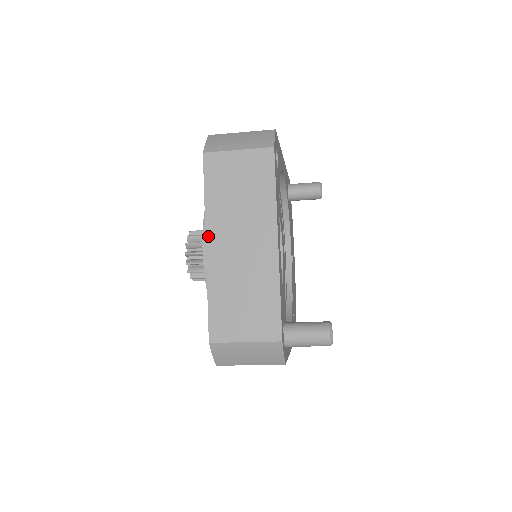
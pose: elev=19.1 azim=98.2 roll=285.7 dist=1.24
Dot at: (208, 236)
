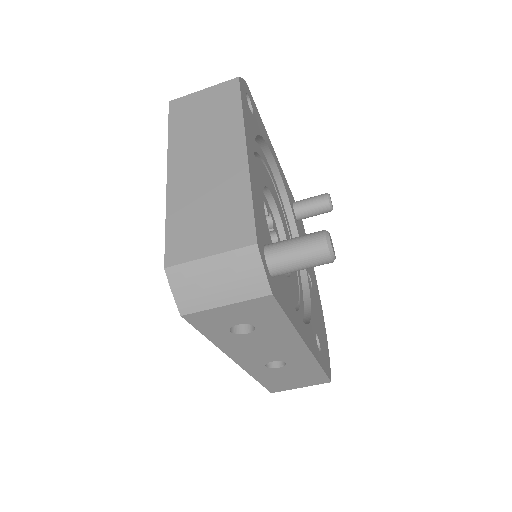
Dot at: (170, 164)
